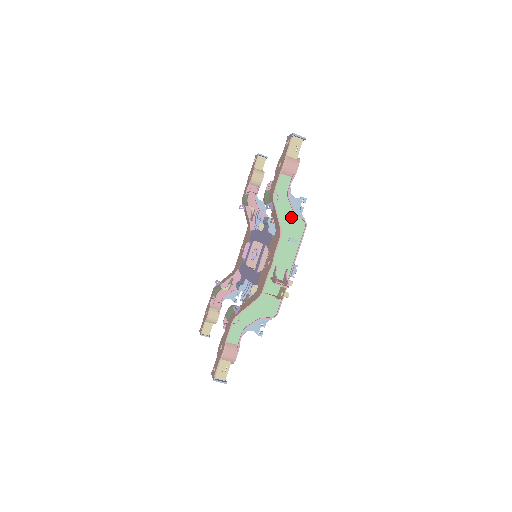
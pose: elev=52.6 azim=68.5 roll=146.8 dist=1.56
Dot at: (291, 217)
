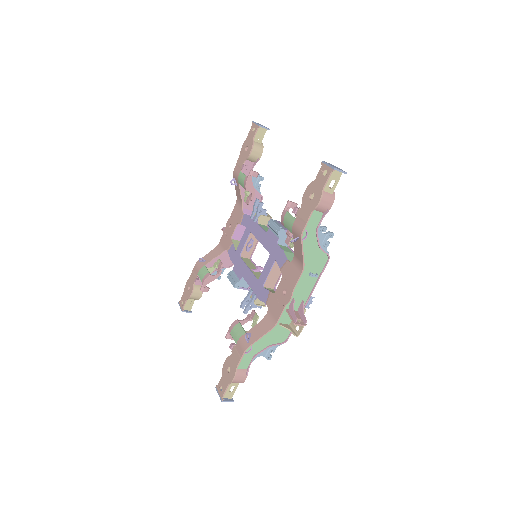
Dot at: (315, 252)
